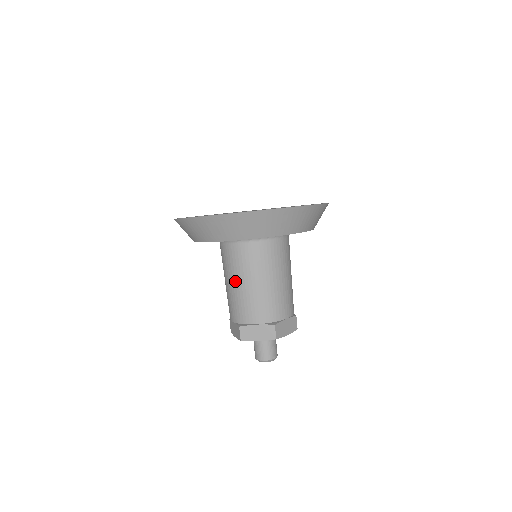
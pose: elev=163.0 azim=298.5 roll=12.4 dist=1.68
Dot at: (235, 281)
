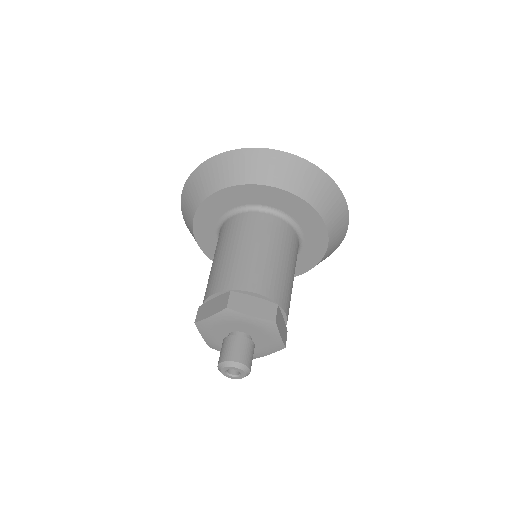
Dot at: occluded
